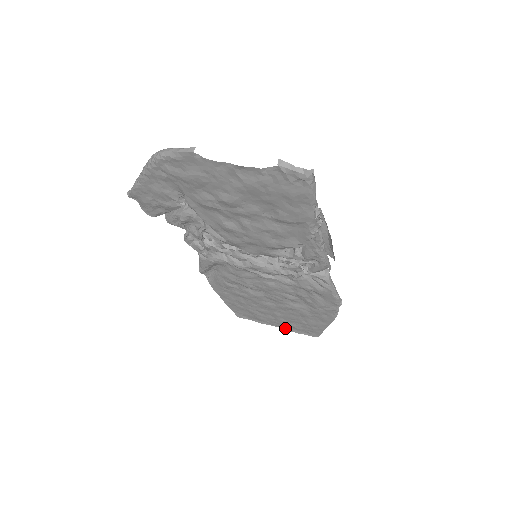
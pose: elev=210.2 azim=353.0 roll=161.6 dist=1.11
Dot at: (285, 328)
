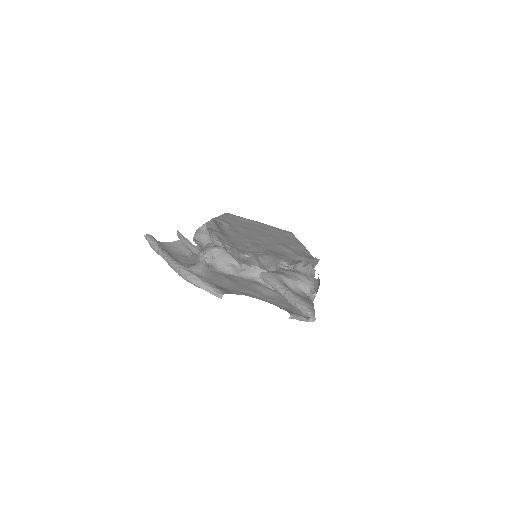
Dot at: (269, 227)
